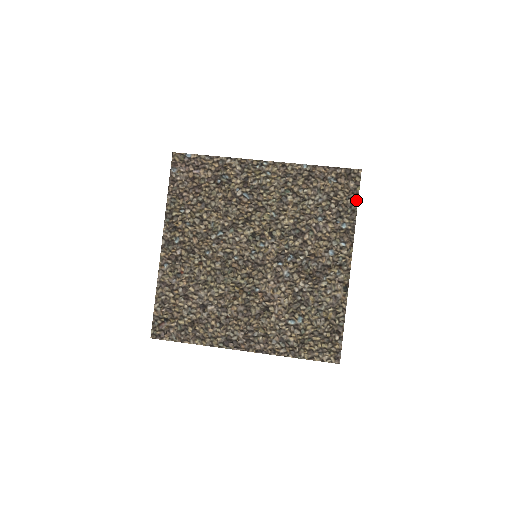
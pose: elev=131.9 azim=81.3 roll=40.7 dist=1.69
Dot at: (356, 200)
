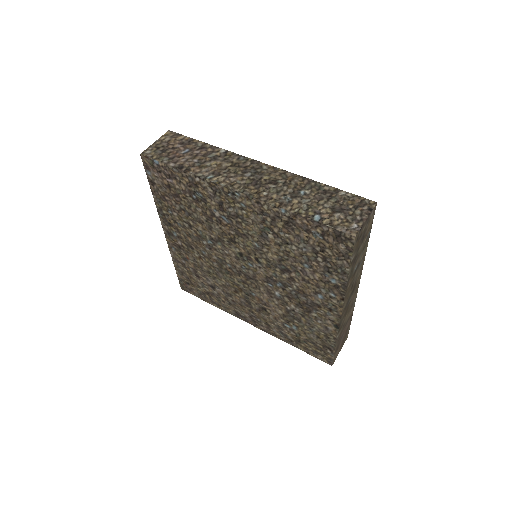
Dot at: (348, 264)
